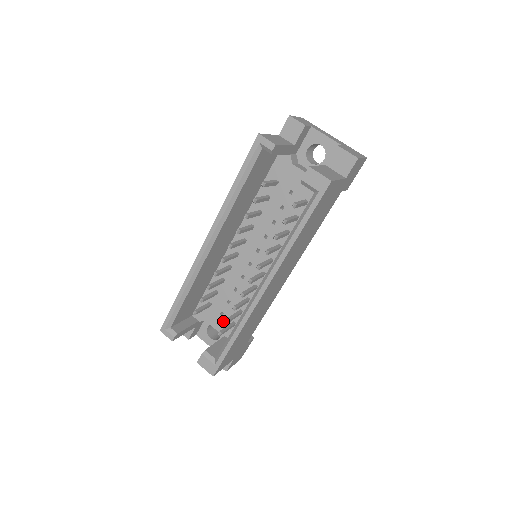
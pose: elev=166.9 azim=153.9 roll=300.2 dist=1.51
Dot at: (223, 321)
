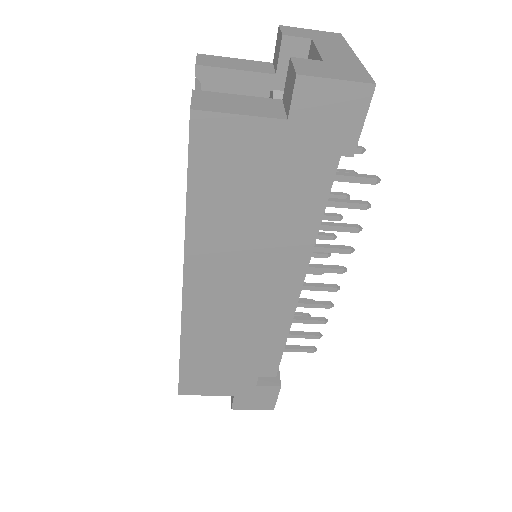
Dot at: occluded
